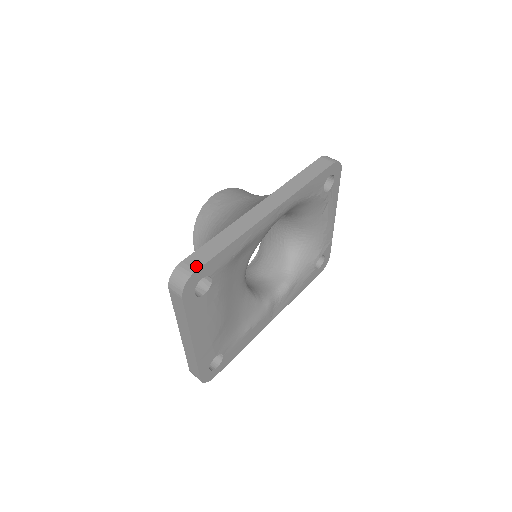
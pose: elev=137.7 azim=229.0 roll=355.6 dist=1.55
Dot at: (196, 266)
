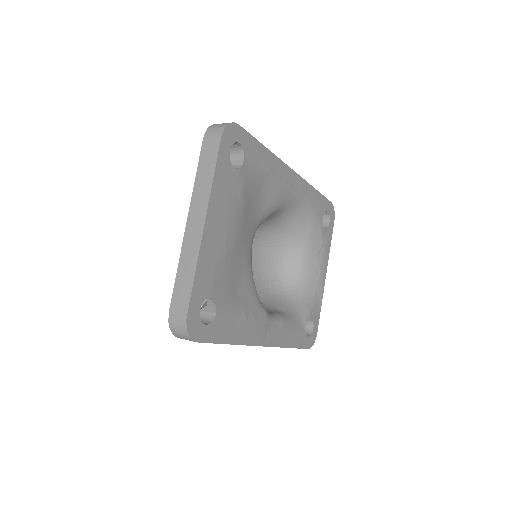
Dot at: (238, 127)
